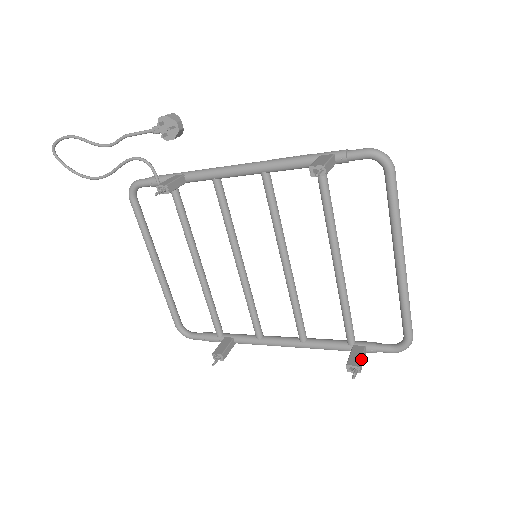
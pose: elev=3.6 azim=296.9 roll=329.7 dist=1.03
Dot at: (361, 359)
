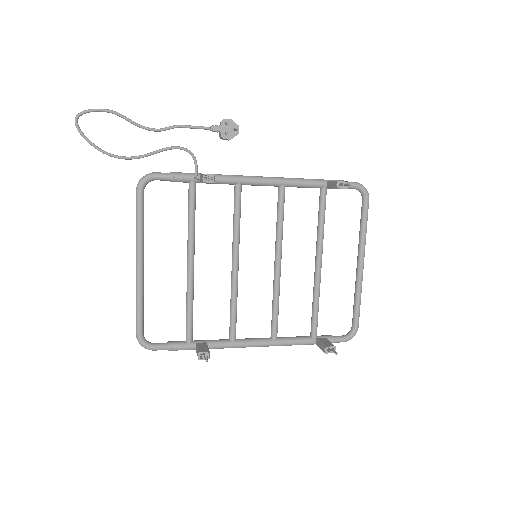
Dot at: occluded
